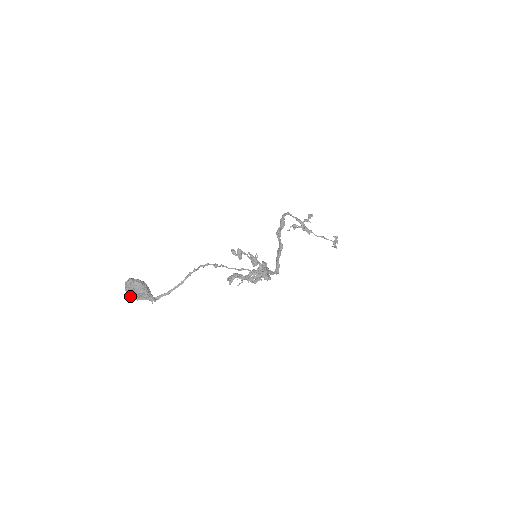
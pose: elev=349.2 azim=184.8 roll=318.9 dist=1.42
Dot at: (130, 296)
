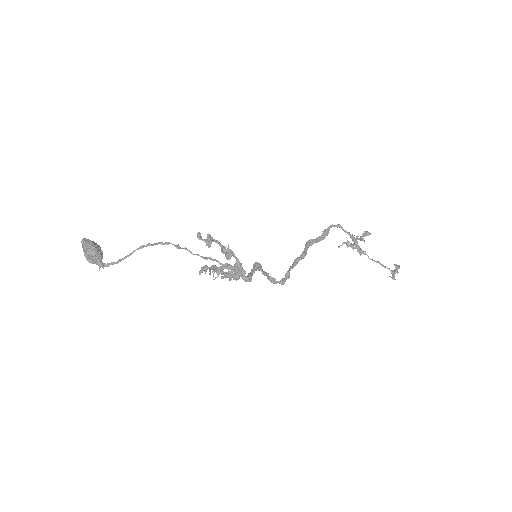
Dot at: (87, 258)
